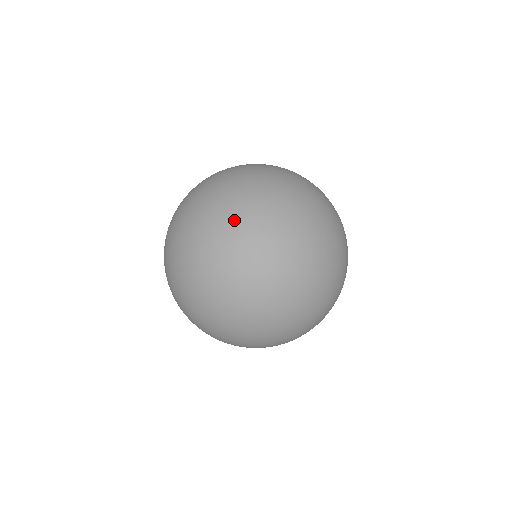
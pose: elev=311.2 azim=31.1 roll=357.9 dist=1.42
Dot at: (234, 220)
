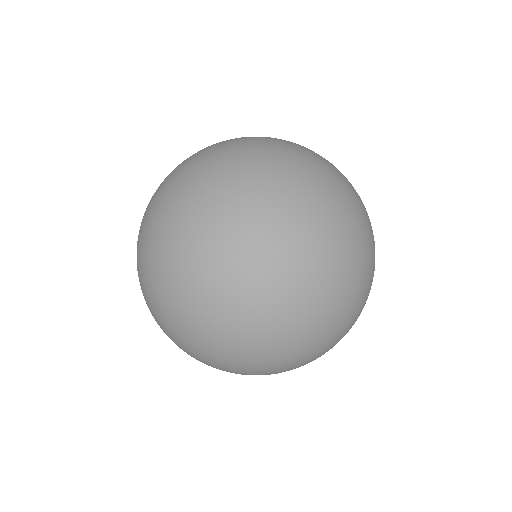
Dot at: (189, 238)
